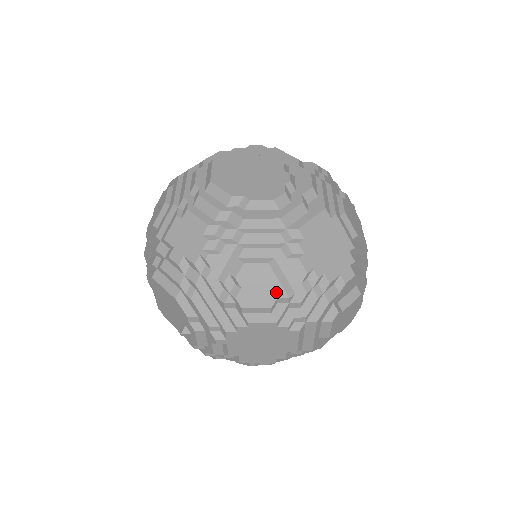
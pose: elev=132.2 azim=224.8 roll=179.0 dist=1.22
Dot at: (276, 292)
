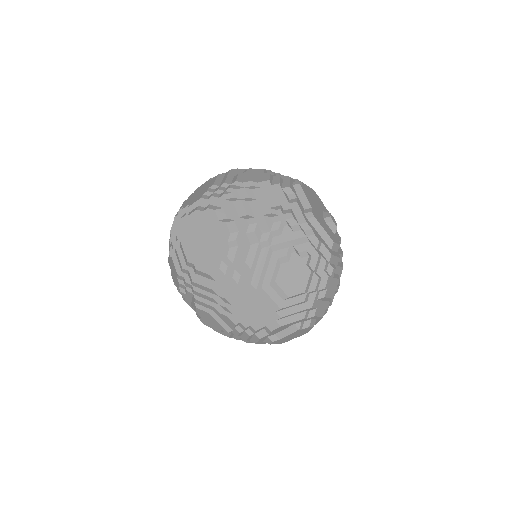
Dot at: (220, 327)
